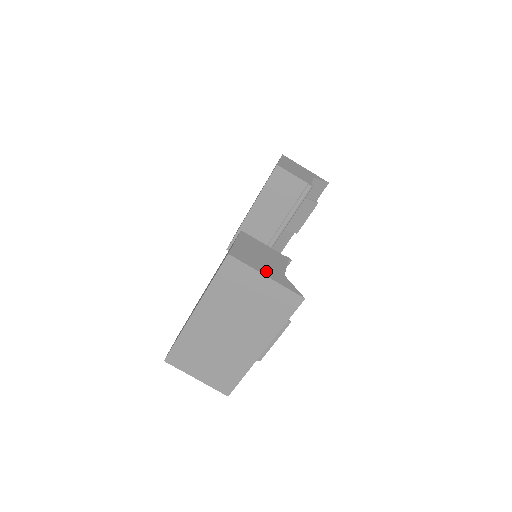
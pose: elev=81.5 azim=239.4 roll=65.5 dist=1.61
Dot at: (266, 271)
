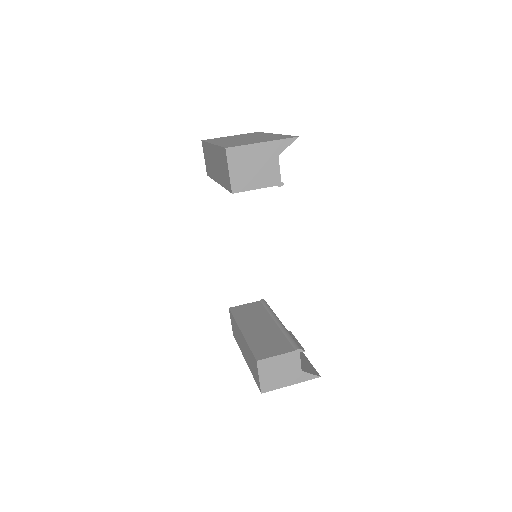
Dot at: occluded
